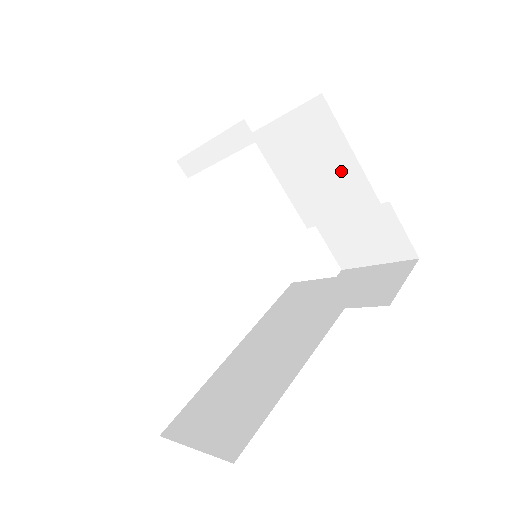
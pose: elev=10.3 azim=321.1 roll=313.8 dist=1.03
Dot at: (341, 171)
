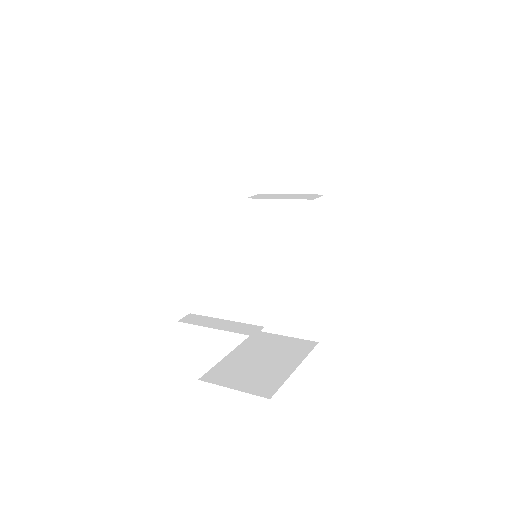
Dot at: occluded
